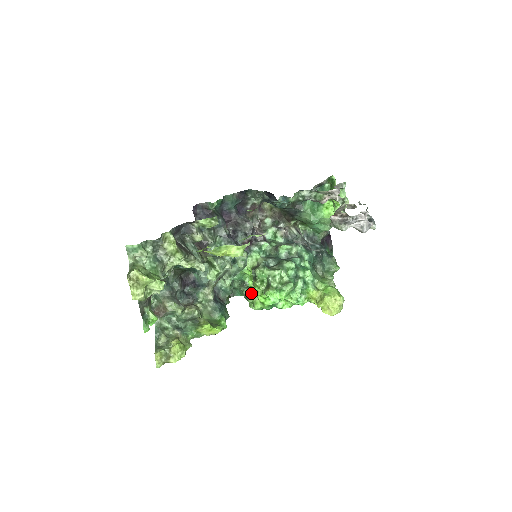
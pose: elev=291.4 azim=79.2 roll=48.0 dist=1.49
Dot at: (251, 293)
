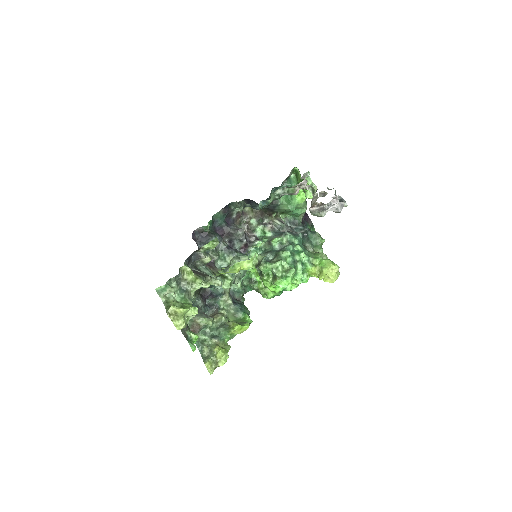
Dot at: (261, 287)
